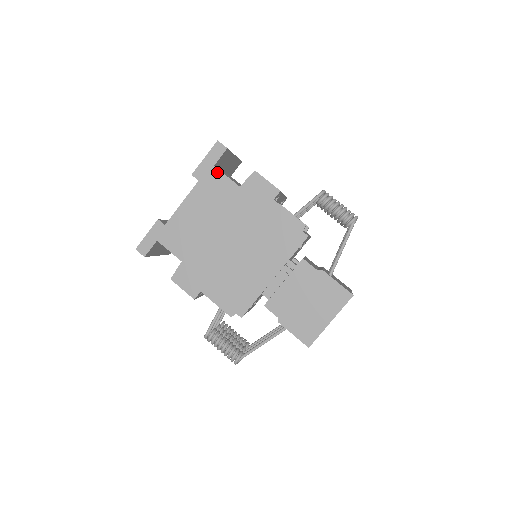
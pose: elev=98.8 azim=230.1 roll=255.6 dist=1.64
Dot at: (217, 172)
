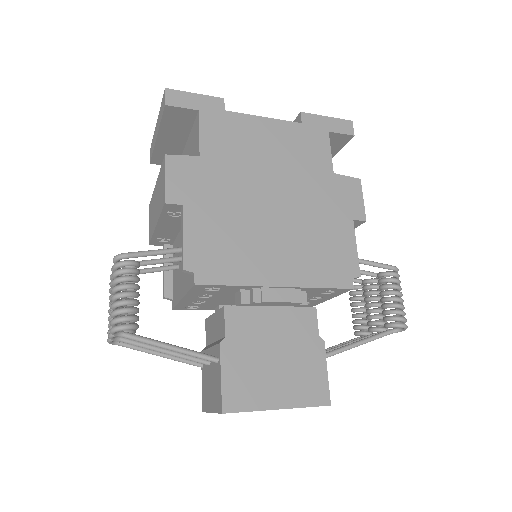
Dot at: (326, 138)
